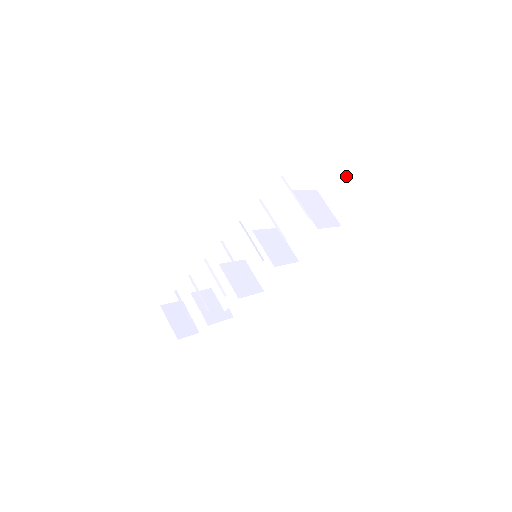
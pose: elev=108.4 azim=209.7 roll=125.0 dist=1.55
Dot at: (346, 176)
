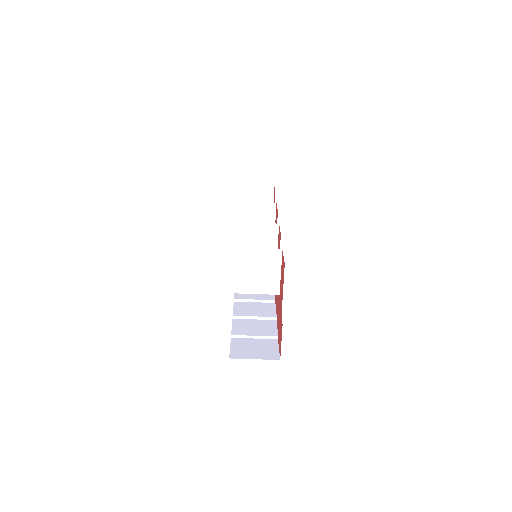
Dot at: occluded
